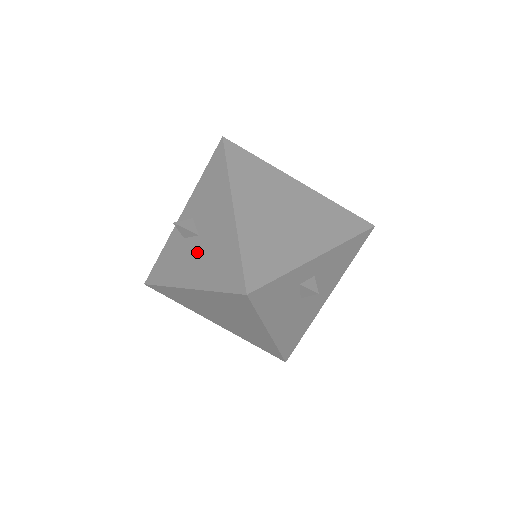
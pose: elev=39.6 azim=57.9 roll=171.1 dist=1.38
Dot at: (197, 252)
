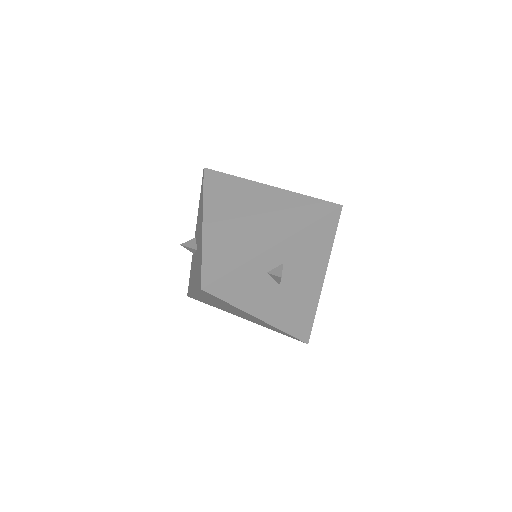
Dot at: (195, 263)
